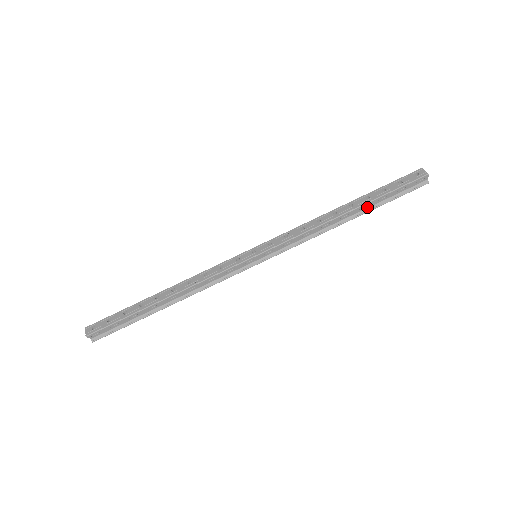
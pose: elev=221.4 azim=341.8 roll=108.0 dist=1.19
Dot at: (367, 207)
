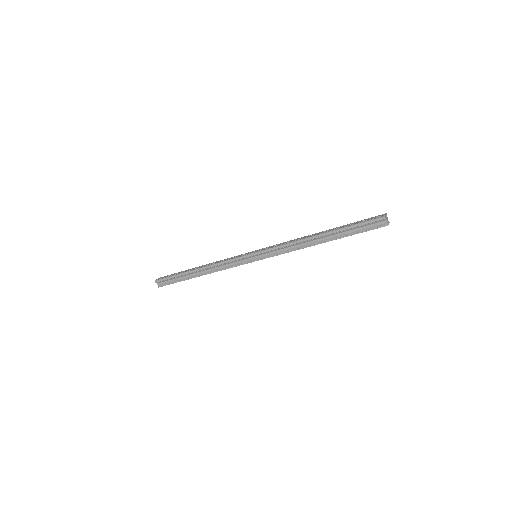
Dot at: (336, 236)
